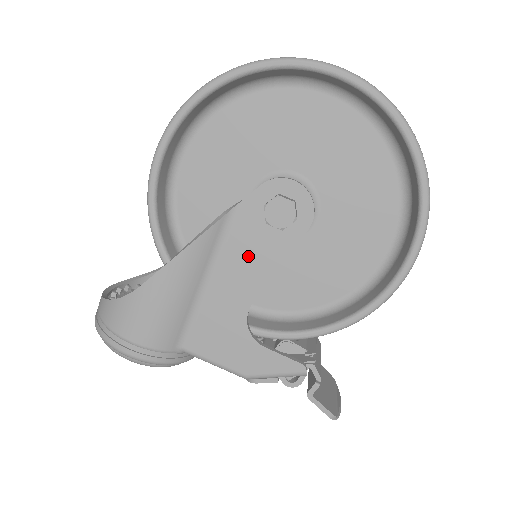
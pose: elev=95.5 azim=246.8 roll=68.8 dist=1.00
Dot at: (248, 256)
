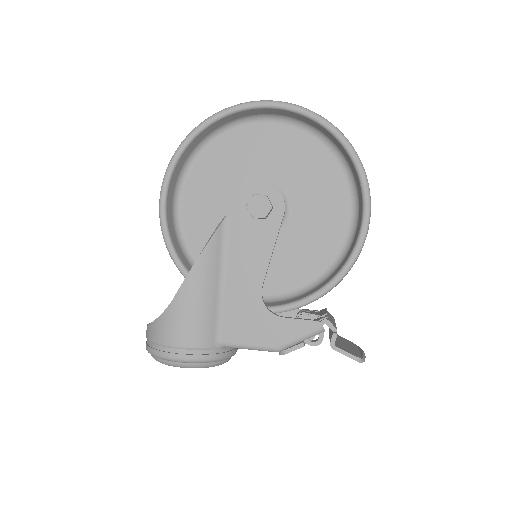
Dot at: (247, 249)
